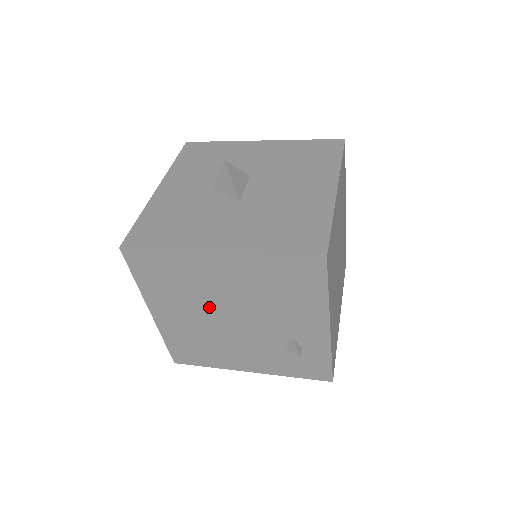
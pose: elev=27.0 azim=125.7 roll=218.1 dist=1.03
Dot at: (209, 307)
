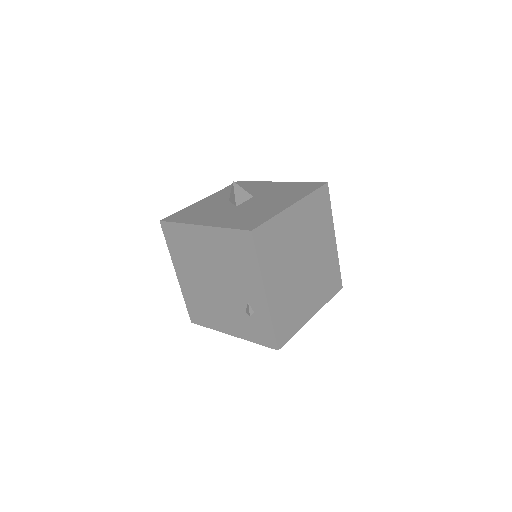
Dot at: (203, 270)
